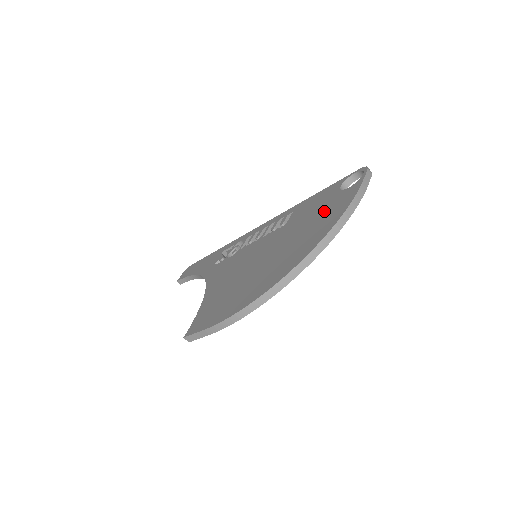
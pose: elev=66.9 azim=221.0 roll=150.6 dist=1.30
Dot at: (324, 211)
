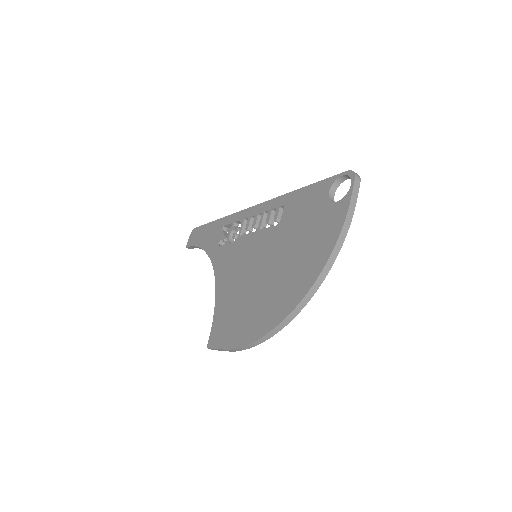
Dot at: (315, 229)
